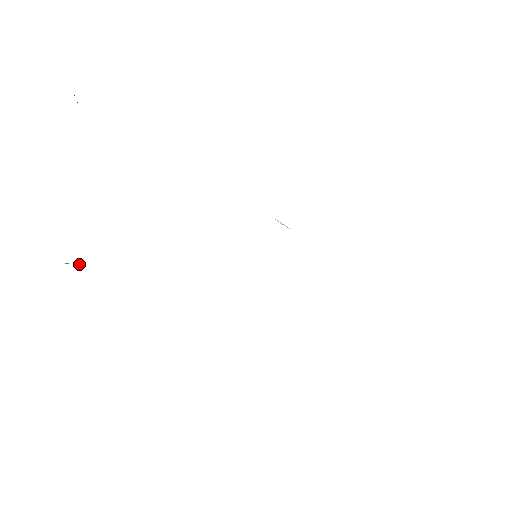
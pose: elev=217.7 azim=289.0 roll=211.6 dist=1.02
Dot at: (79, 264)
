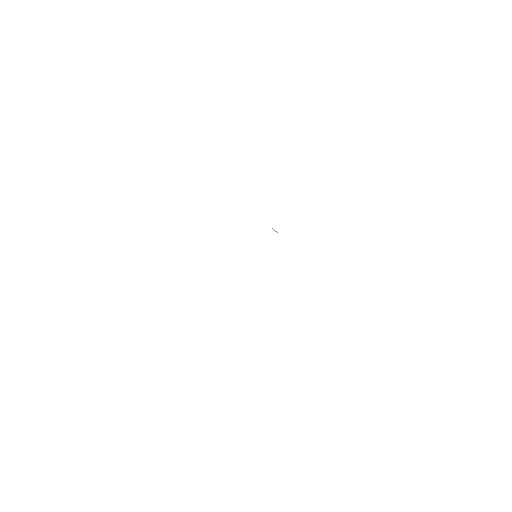
Dot at: occluded
